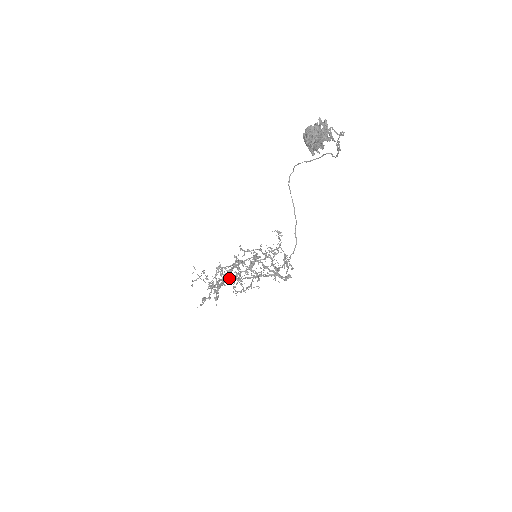
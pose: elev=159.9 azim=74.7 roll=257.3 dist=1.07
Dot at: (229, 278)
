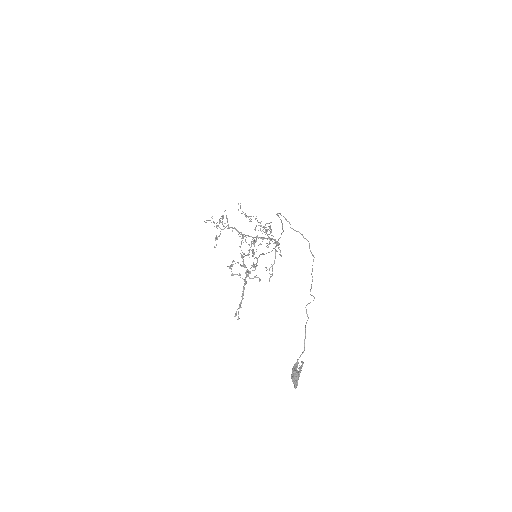
Dot at: occluded
